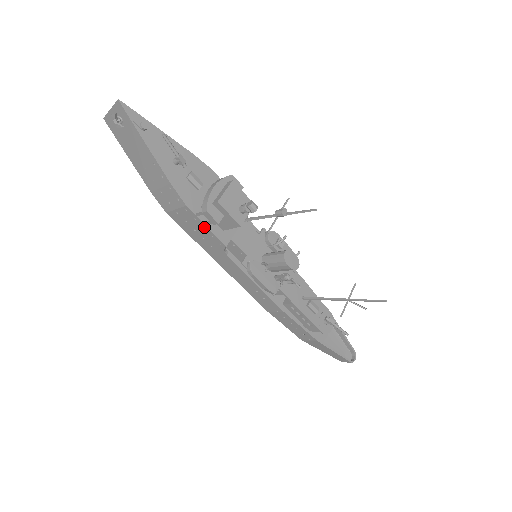
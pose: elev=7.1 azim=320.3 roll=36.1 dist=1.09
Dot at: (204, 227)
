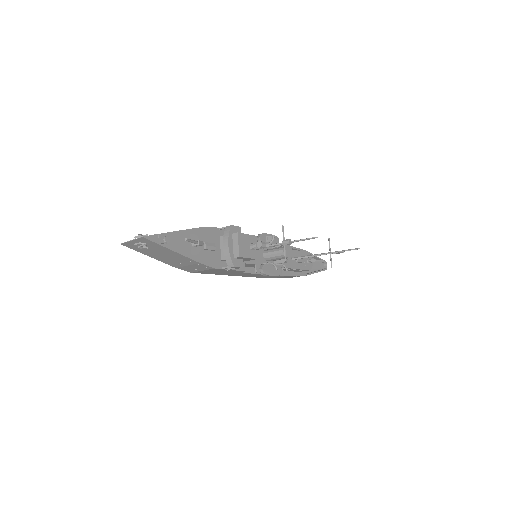
Dot at: (228, 270)
